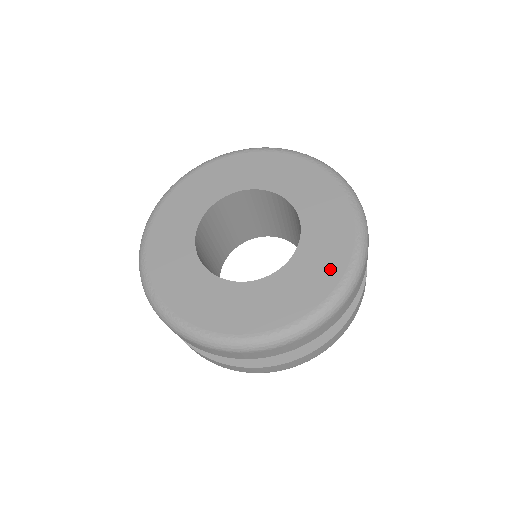
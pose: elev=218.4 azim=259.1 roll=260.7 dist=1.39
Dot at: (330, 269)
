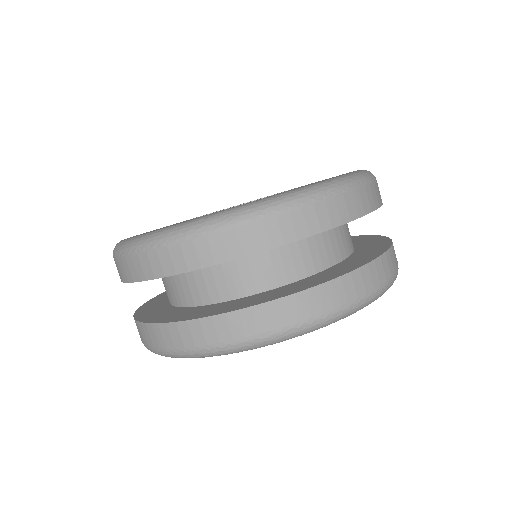
Dot at: occluded
